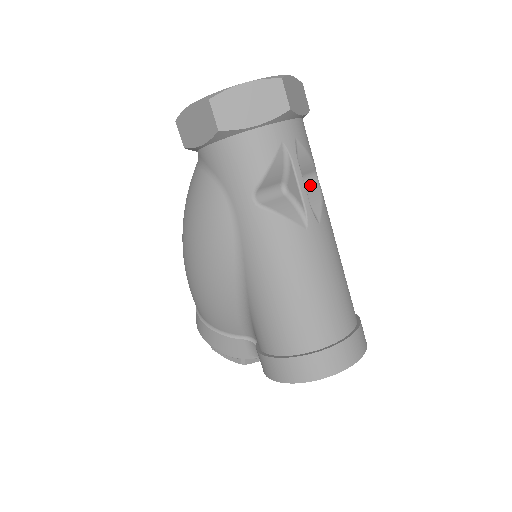
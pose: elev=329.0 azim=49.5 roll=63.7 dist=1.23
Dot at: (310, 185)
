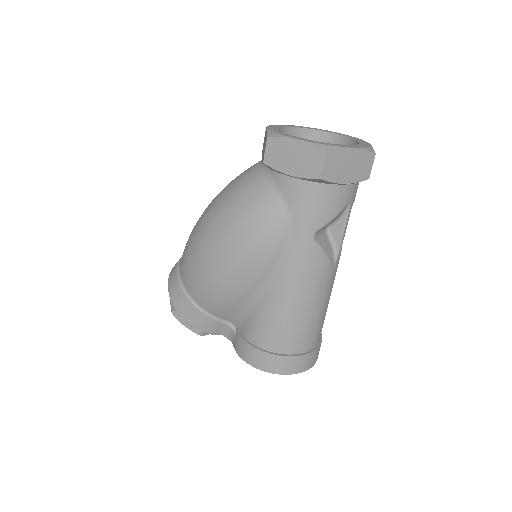
Dot at: occluded
